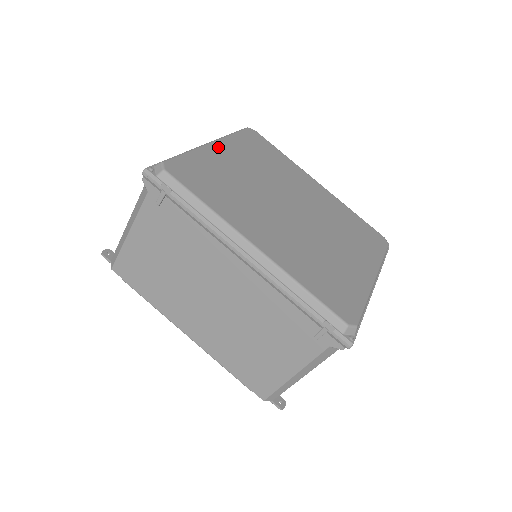
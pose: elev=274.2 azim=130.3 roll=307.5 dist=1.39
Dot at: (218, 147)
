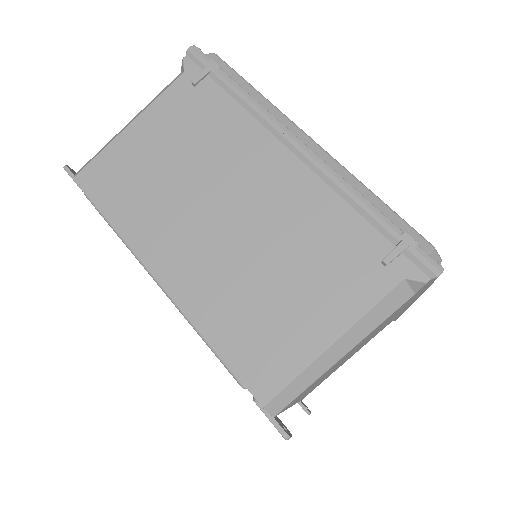
Dot at: occluded
